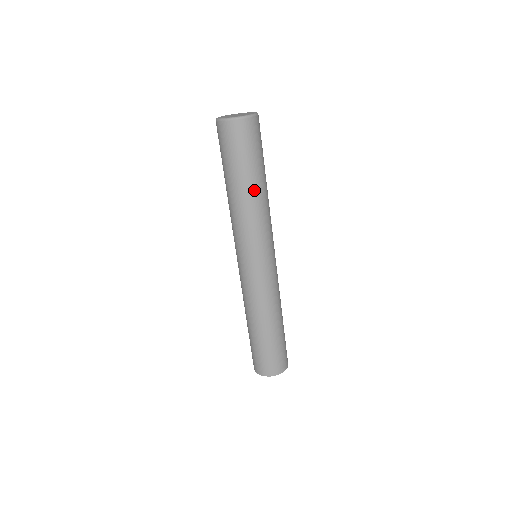
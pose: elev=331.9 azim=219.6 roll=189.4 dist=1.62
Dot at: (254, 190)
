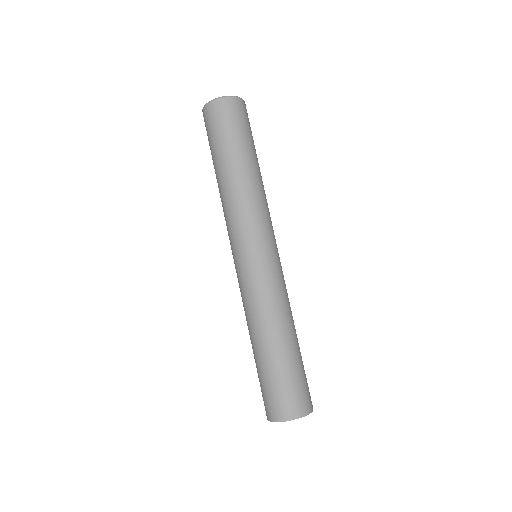
Dot at: (229, 172)
